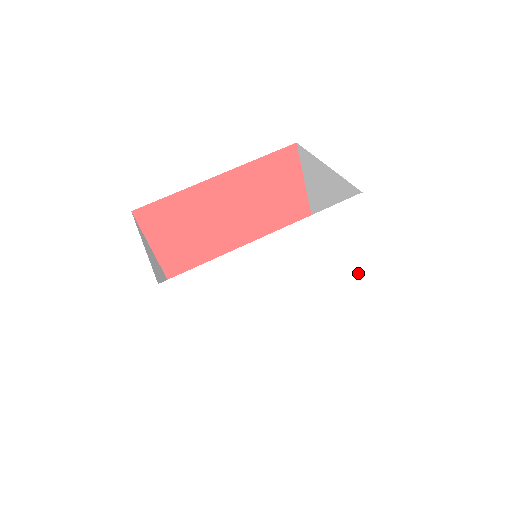
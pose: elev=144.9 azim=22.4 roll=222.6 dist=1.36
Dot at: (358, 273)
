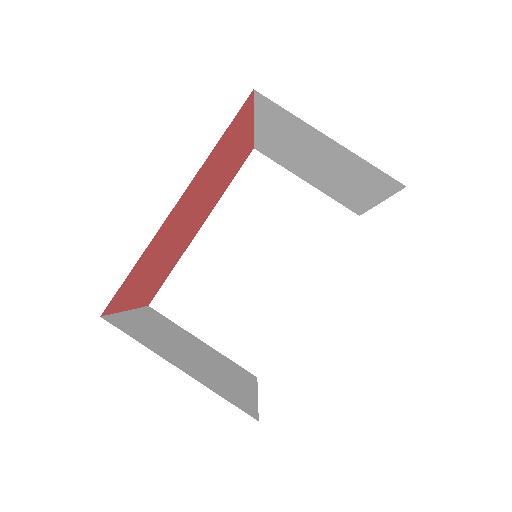
Dot at: occluded
